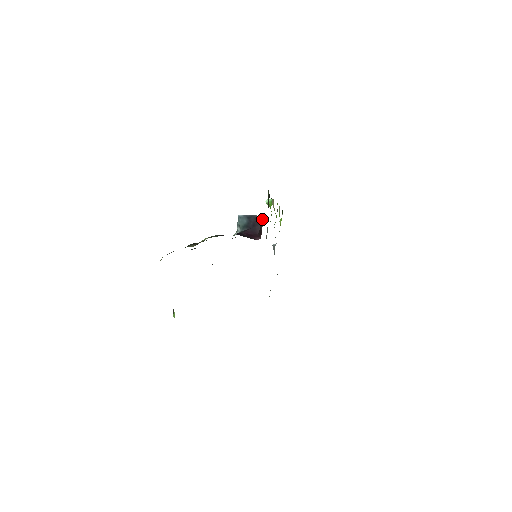
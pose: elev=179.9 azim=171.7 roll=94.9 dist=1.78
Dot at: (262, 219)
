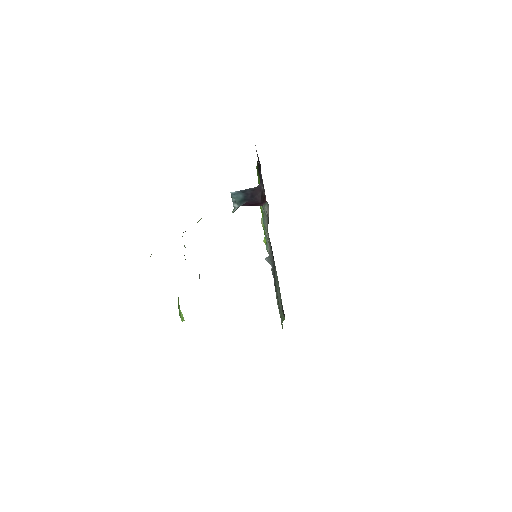
Dot at: (260, 186)
